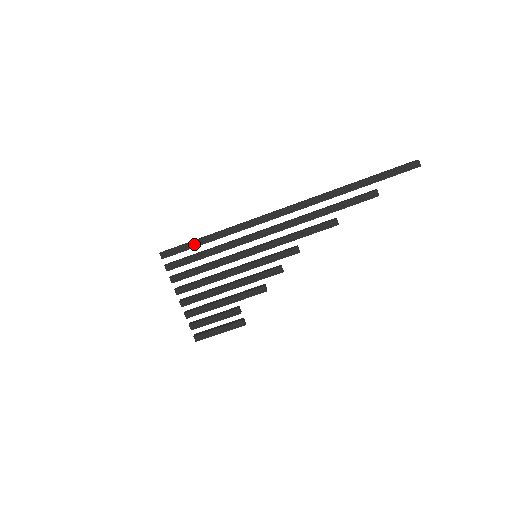
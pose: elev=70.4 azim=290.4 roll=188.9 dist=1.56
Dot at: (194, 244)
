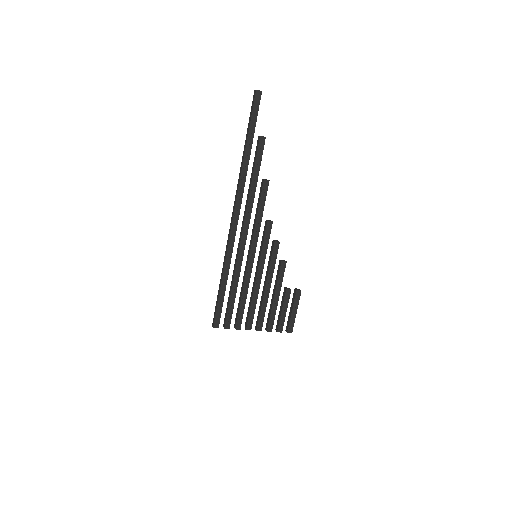
Dot at: (221, 298)
